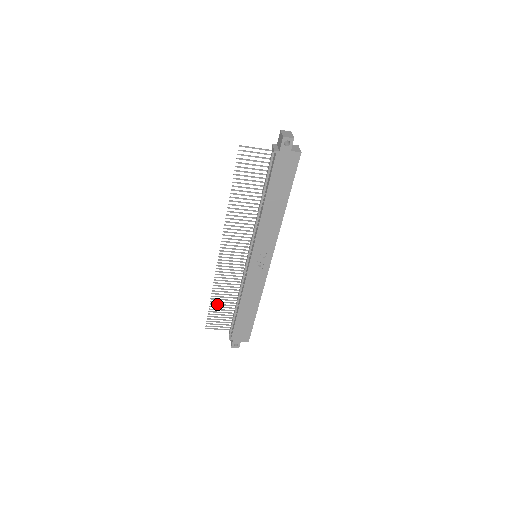
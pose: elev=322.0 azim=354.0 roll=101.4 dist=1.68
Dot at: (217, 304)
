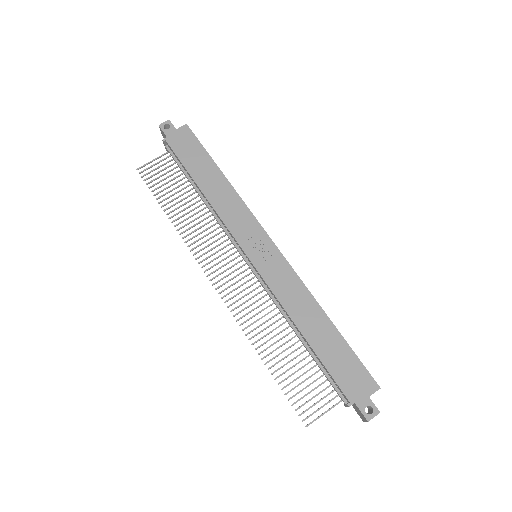
Dot at: (281, 366)
